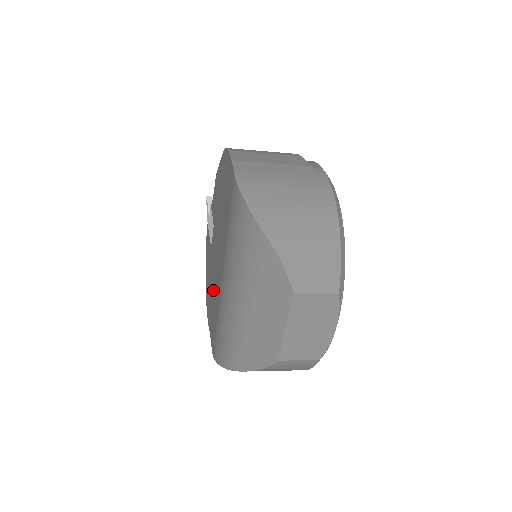
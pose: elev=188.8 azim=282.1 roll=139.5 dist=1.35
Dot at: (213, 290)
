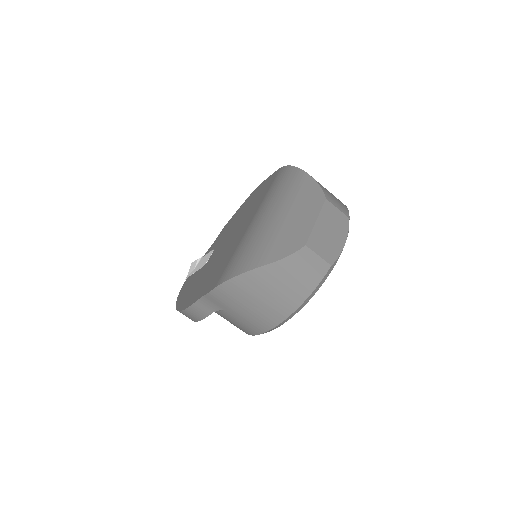
Dot at: (216, 265)
